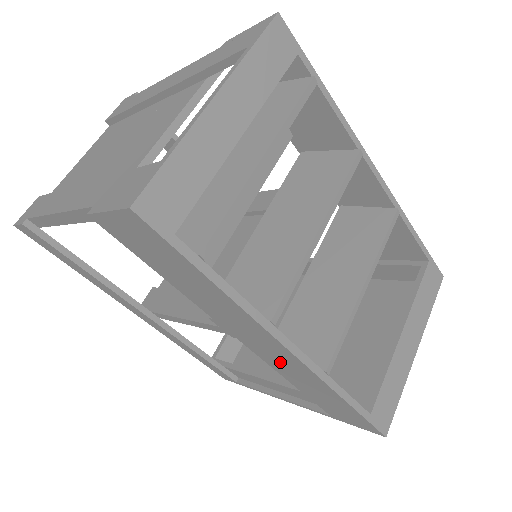
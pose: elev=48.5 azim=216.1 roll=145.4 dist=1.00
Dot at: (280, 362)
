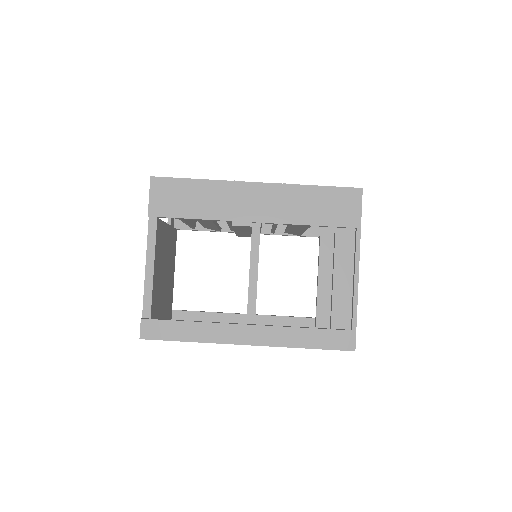
Dot at: (274, 206)
